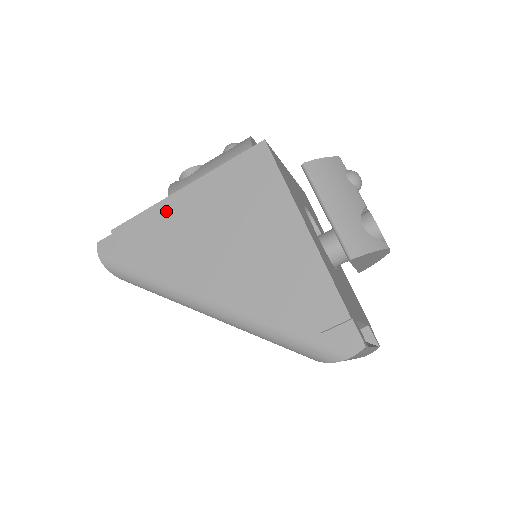
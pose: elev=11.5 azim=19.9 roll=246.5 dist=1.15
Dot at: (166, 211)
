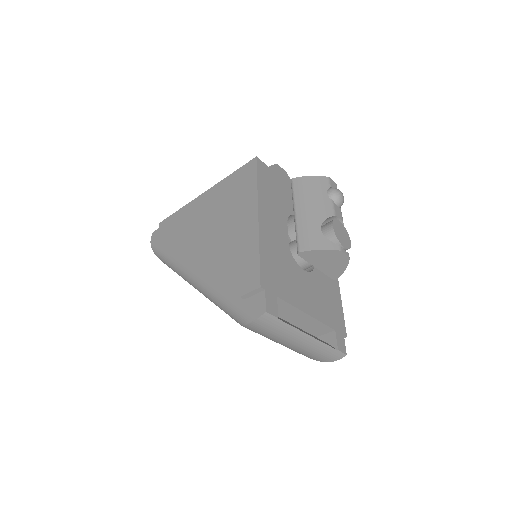
Dot at: (190, 209)
